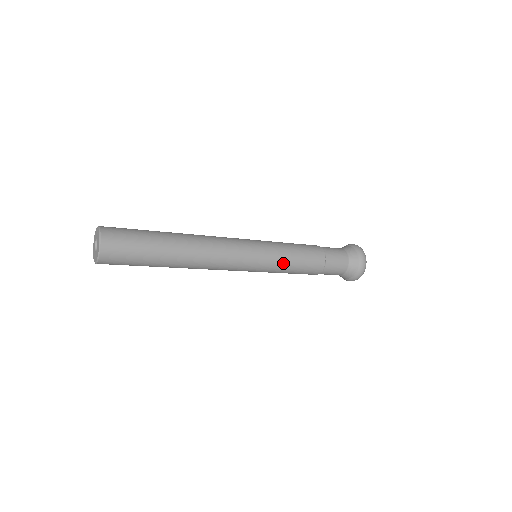
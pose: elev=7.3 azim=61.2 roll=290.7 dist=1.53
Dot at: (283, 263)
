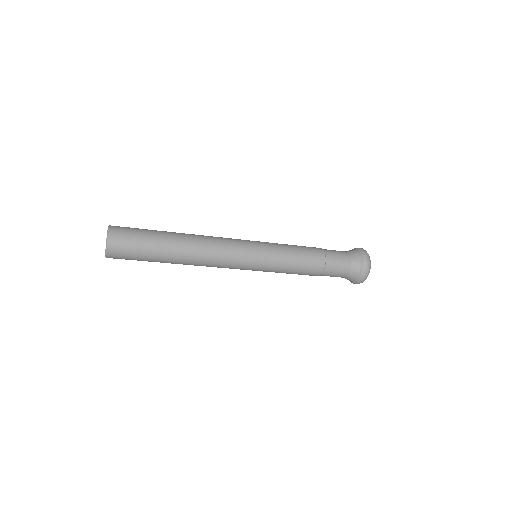
Dot at: (279, 268)
